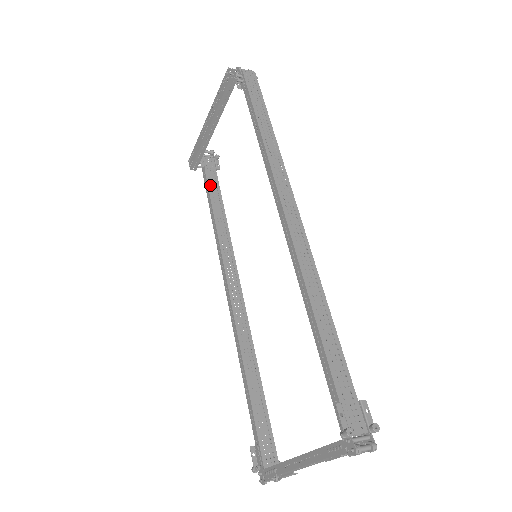
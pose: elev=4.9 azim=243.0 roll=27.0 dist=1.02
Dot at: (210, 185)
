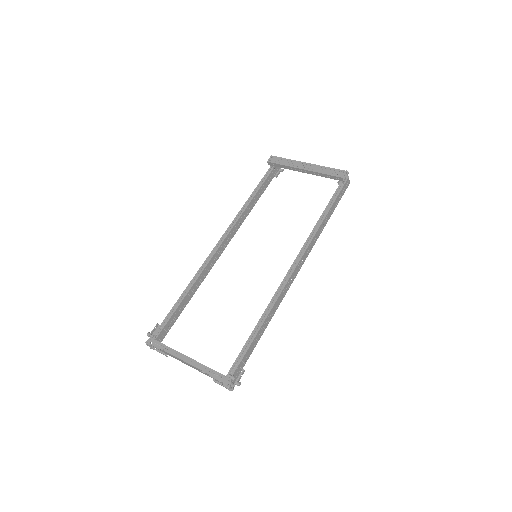
Dot at: (266, 182)
